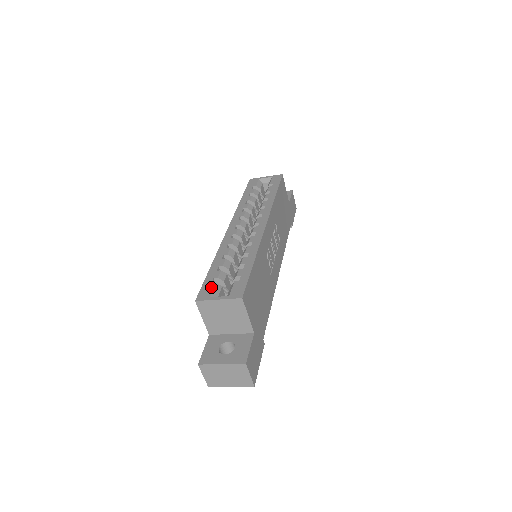
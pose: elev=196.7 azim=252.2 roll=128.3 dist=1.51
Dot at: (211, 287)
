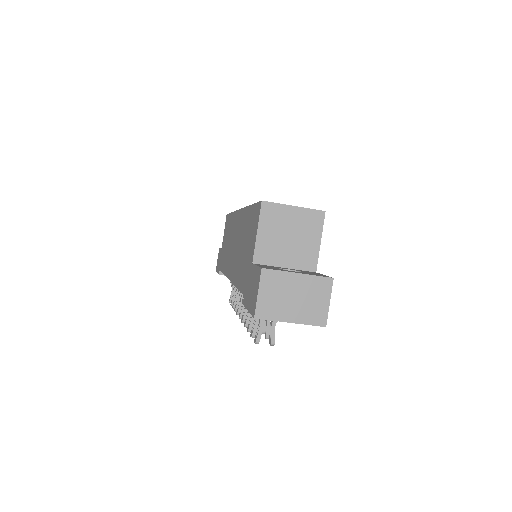
Dot at: occluded
